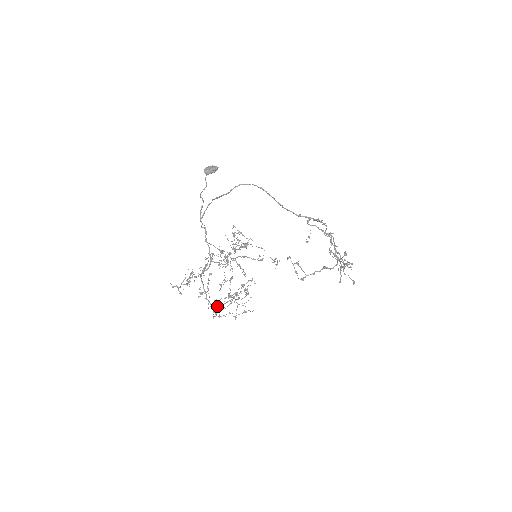
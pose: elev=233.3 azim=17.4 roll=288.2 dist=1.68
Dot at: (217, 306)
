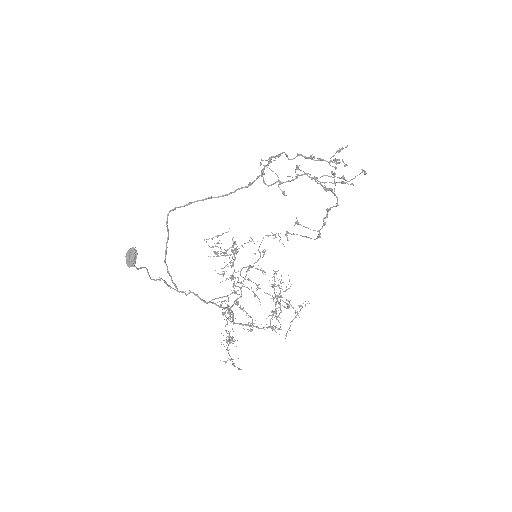
Dot at: occluded
